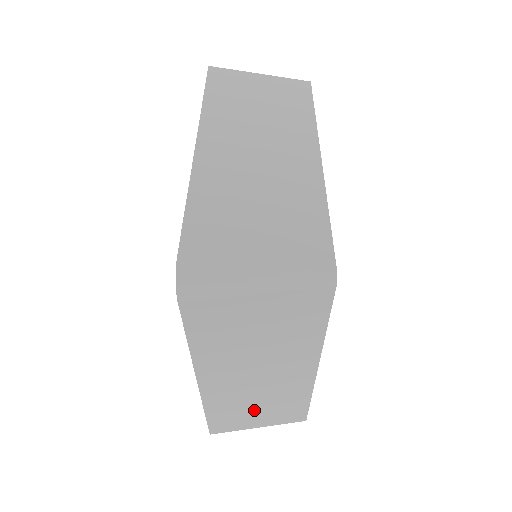
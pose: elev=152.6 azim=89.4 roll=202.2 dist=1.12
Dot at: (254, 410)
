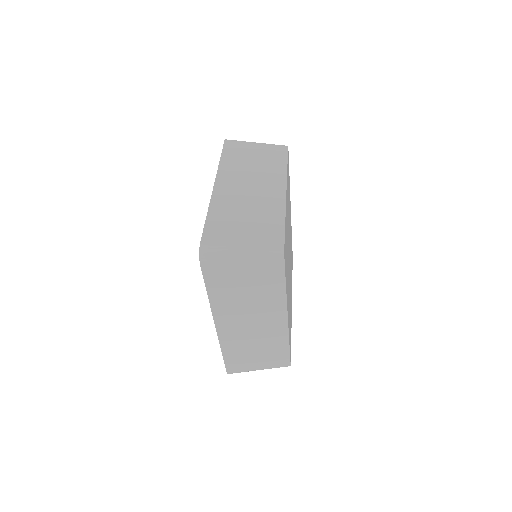
Dot at: (253, 352)
